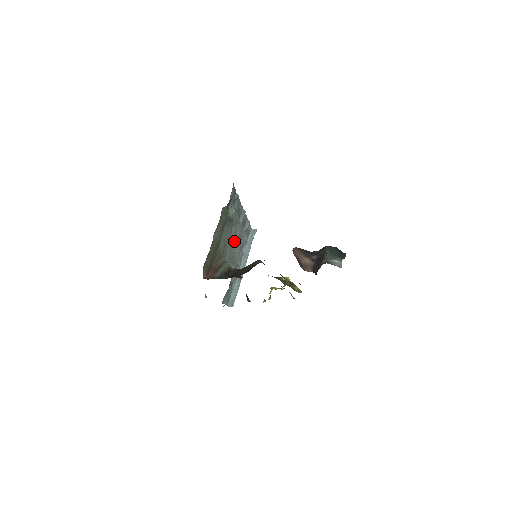
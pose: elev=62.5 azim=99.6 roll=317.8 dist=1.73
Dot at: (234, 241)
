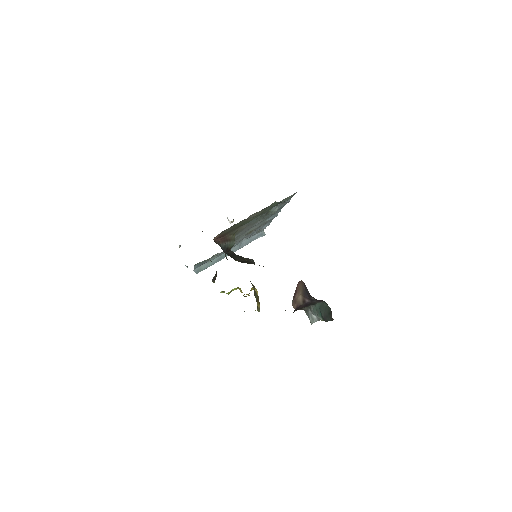
Dot at: (250, 229)
